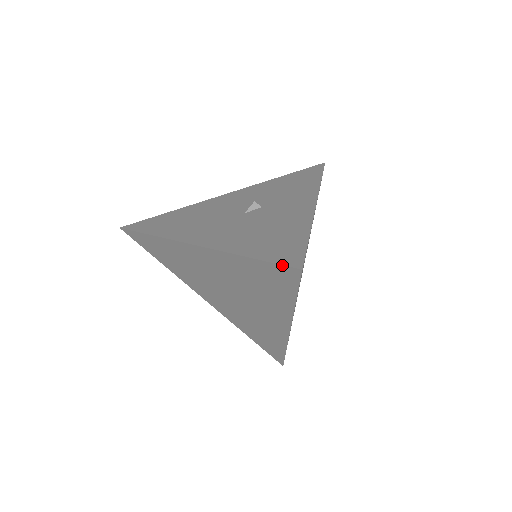
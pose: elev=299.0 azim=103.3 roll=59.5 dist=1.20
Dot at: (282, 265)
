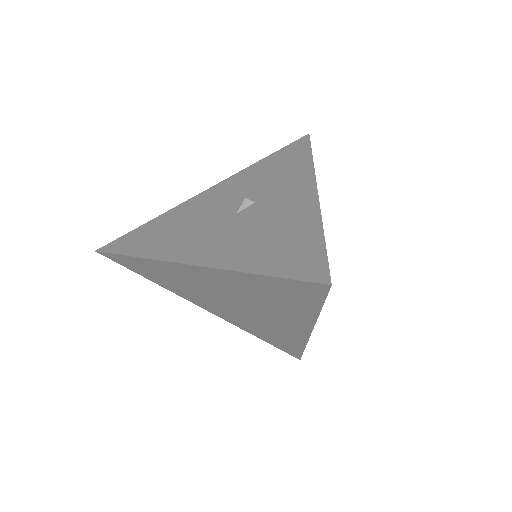
Dot at: (305, 281)
